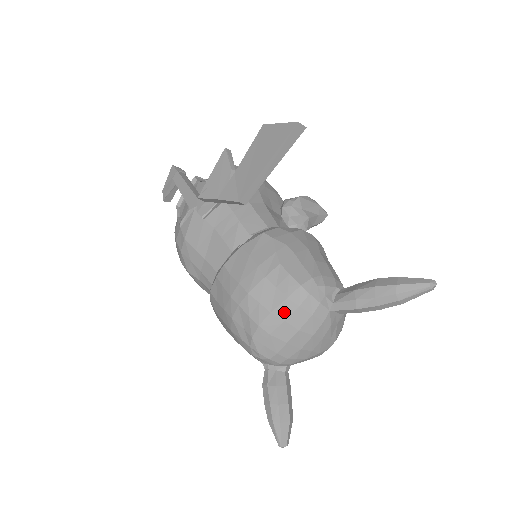
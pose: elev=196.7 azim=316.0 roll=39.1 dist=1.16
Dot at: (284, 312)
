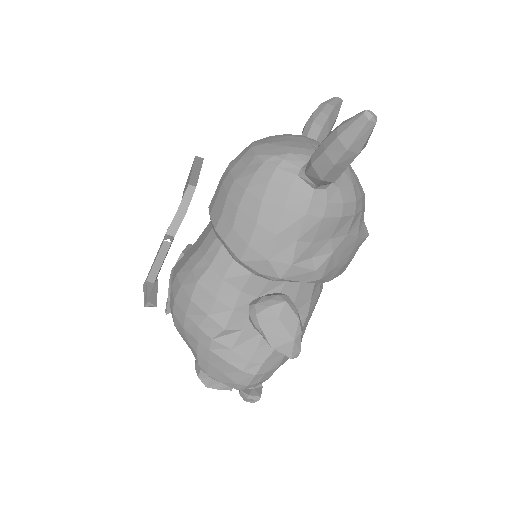
Dot at: (263, 140)
